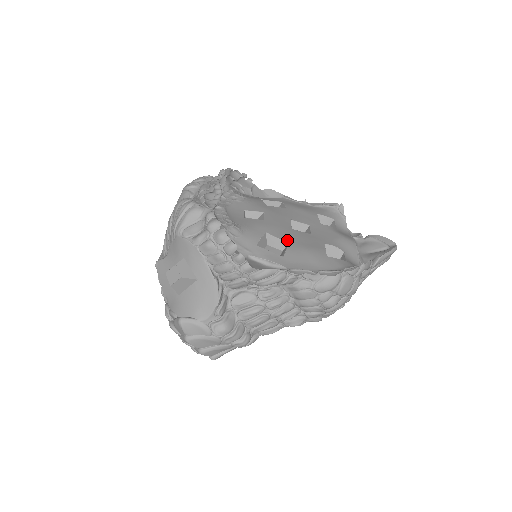
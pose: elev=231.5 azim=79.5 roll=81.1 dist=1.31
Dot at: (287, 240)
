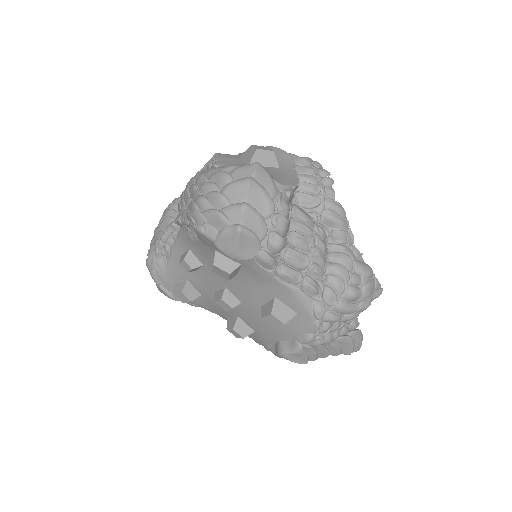
Dot at: occluded
